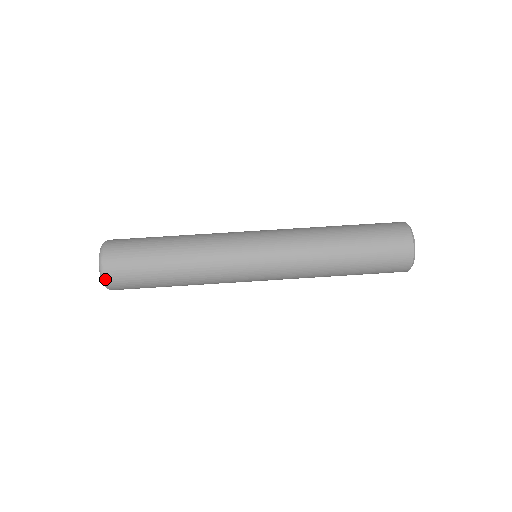
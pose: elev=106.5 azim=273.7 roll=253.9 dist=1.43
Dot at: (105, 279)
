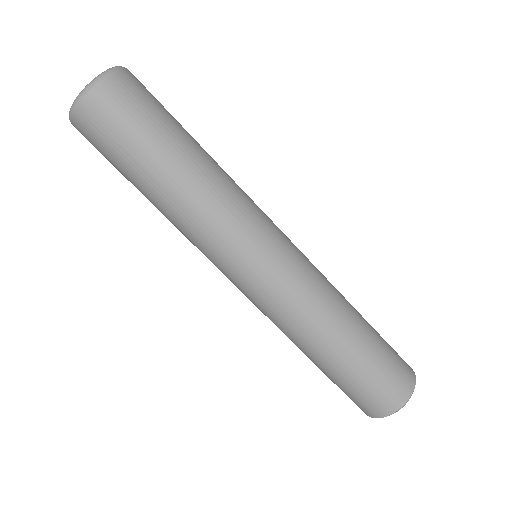
Dot at: (73, 125)
